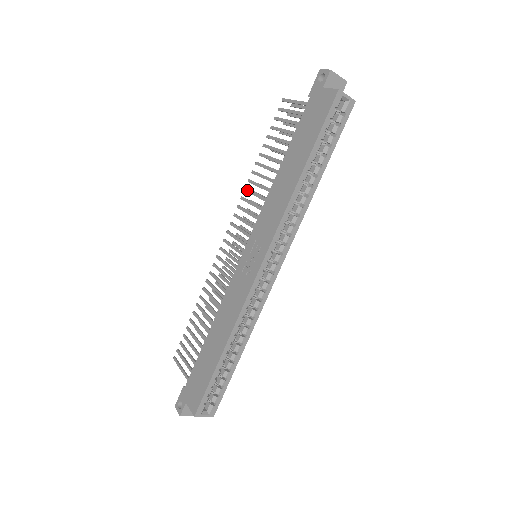
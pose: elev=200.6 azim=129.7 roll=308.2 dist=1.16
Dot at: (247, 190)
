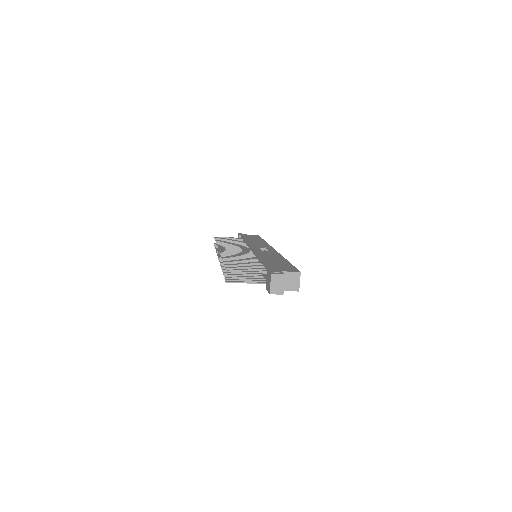
Dot at: occluded
